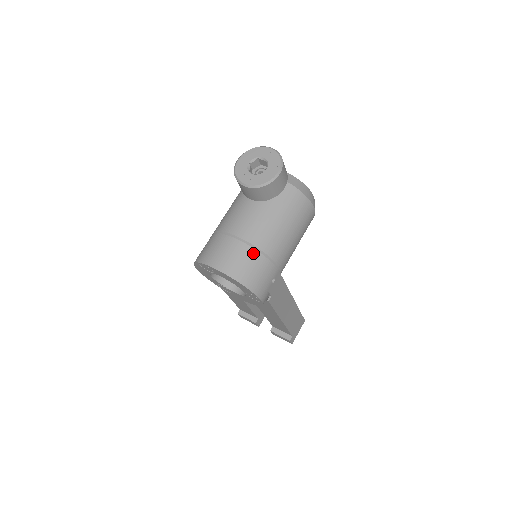
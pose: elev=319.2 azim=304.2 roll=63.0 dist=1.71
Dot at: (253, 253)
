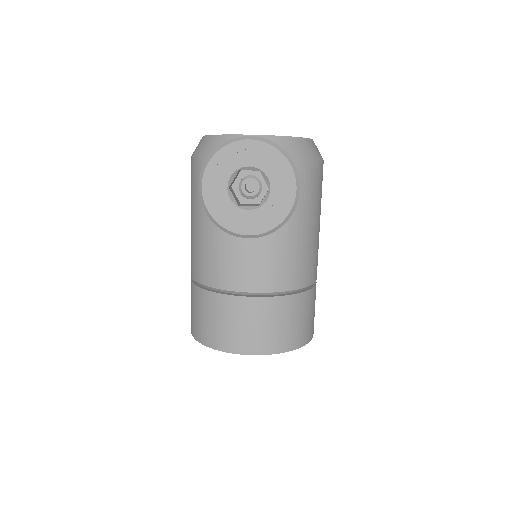
Dot at: (289, 302)
